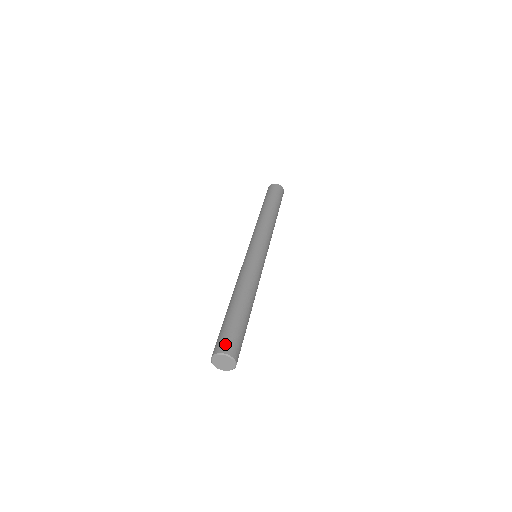
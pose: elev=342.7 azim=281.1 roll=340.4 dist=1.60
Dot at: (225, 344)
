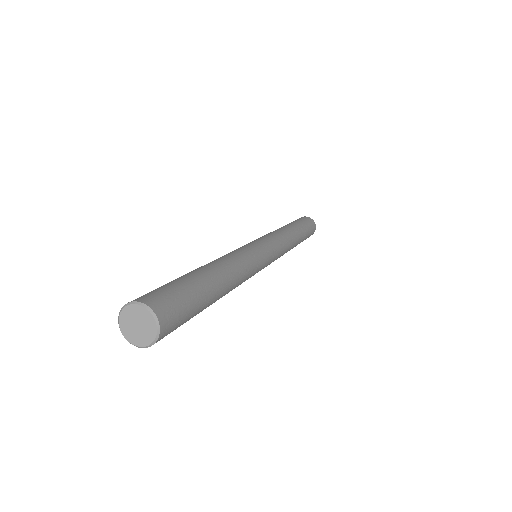
Dot at: (156, 296)
